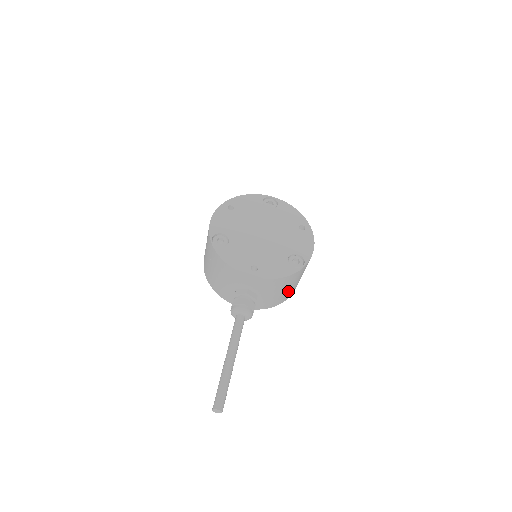
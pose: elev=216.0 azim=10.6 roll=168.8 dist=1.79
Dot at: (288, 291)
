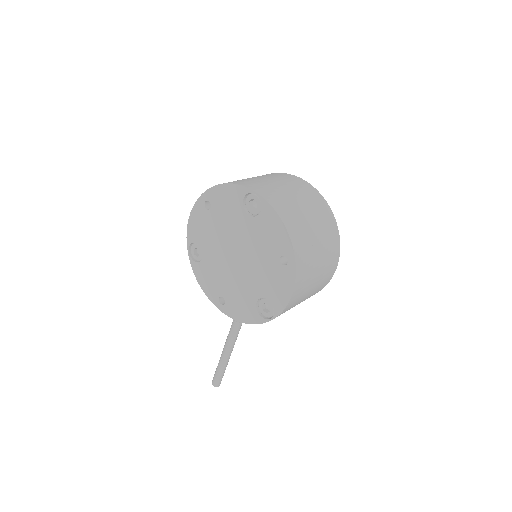
Dot at: occluded
